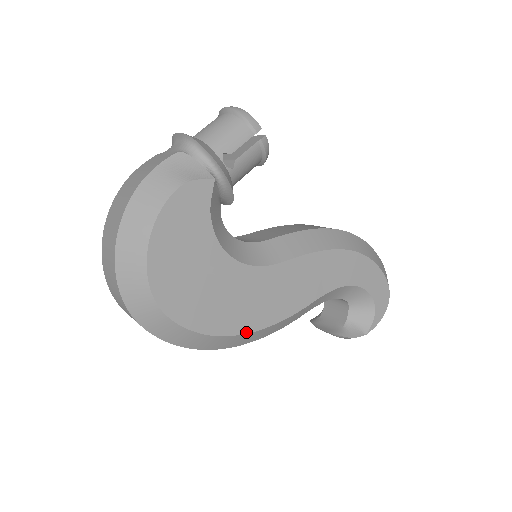
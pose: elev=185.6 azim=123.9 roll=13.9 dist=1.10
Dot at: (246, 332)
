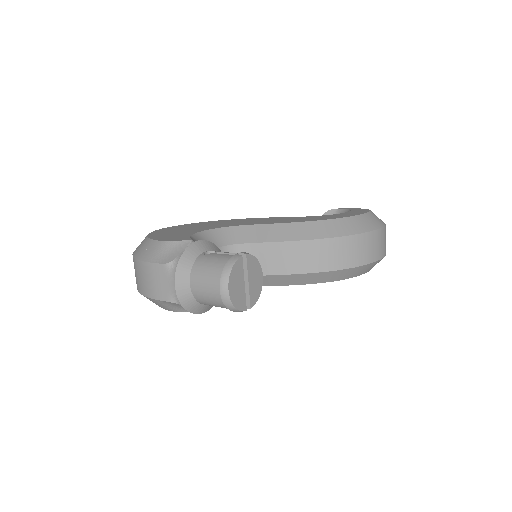
Dot at: occluded
